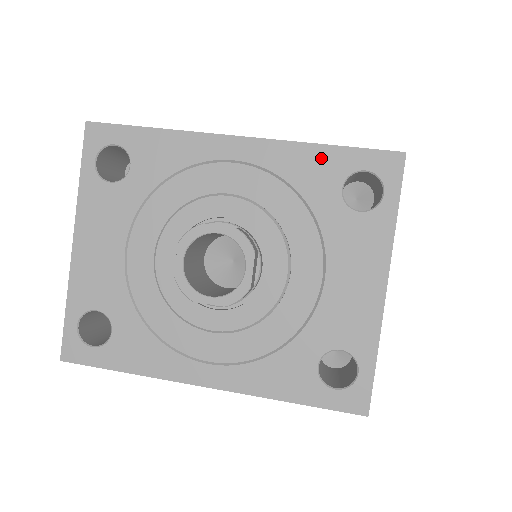
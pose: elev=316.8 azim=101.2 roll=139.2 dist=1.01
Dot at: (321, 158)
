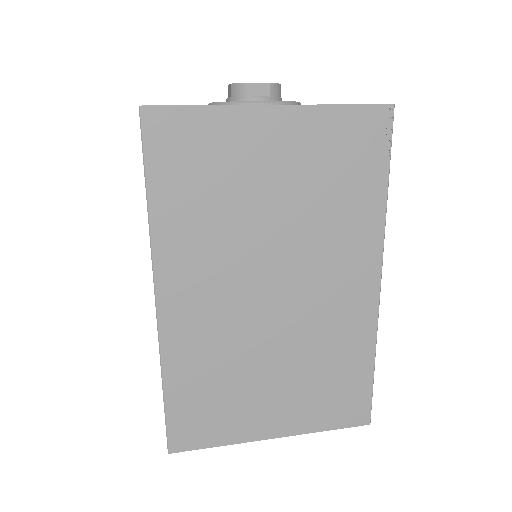
Dot at: occluded
